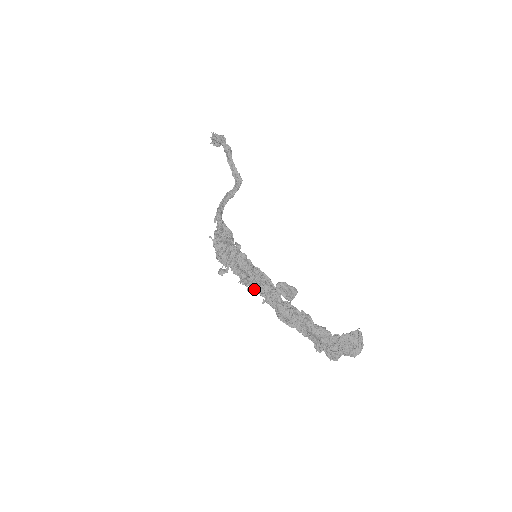
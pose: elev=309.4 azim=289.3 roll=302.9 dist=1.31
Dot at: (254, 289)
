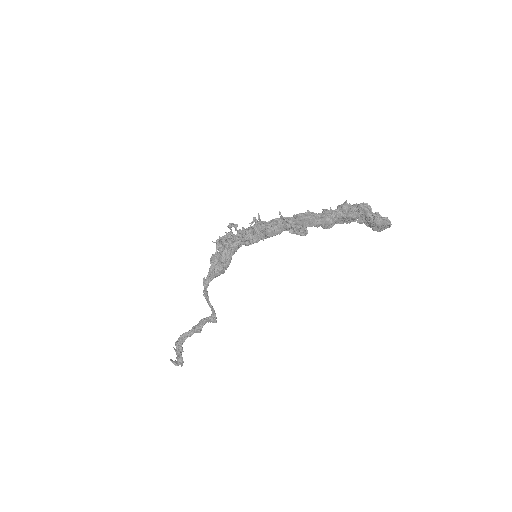
Dot at: (266, 222)
